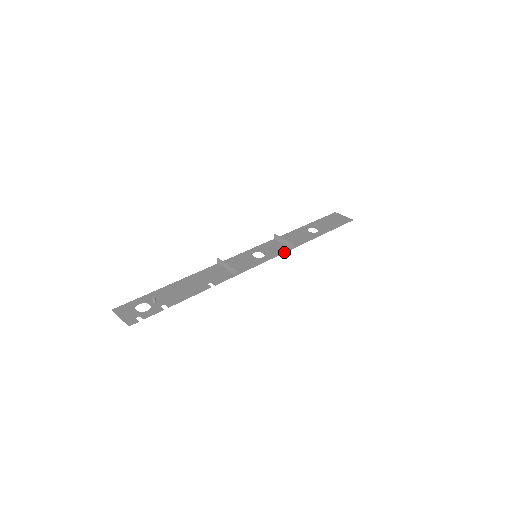
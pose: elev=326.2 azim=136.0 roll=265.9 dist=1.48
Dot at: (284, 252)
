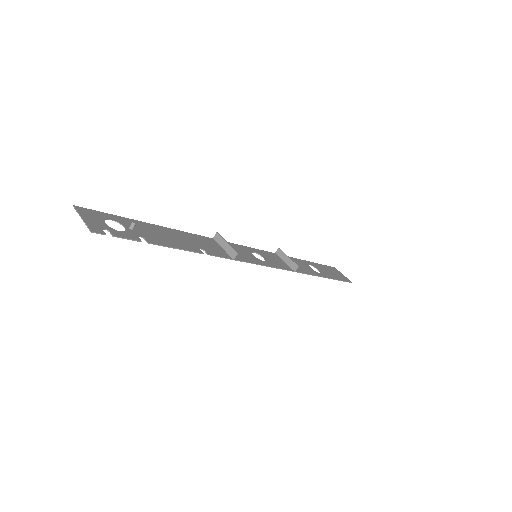
Dot at: (286, 269)
